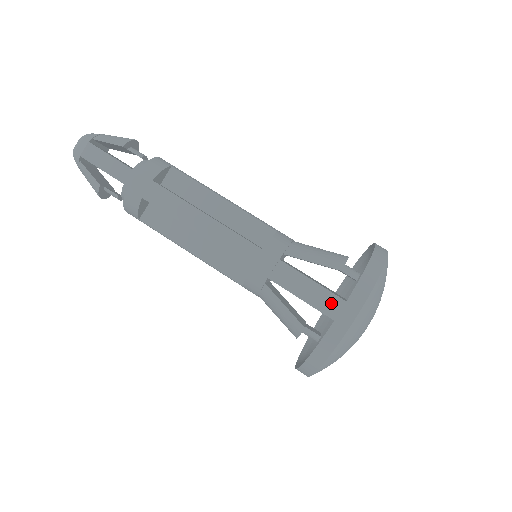
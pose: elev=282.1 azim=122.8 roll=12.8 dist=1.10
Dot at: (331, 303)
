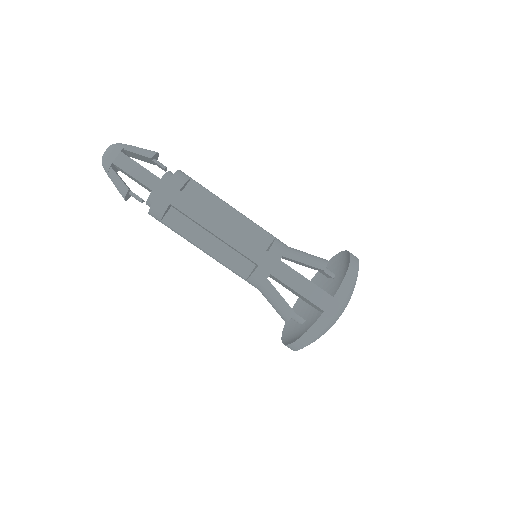
Dot at: (318, 295)
